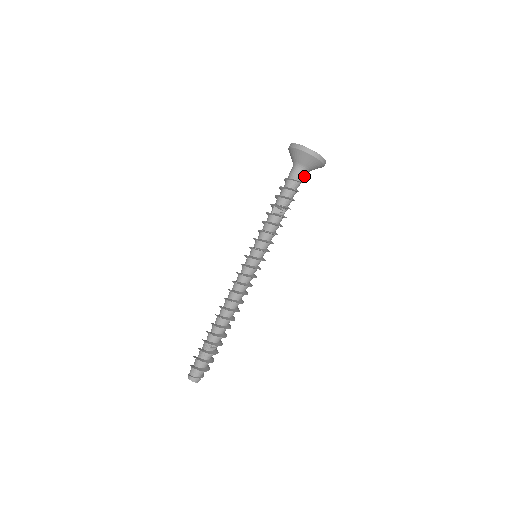
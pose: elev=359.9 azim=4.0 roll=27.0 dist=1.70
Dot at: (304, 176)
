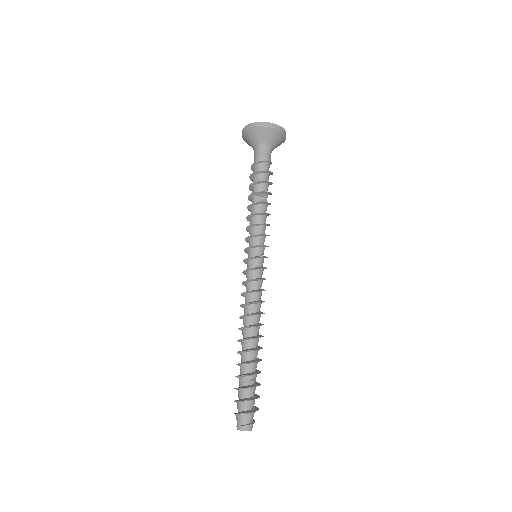
Dot at: (270, 156)
